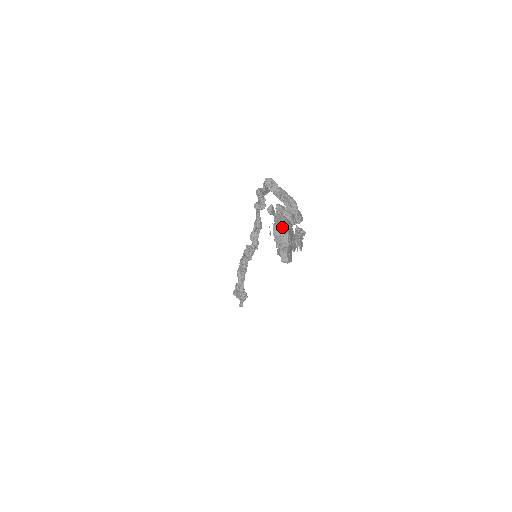
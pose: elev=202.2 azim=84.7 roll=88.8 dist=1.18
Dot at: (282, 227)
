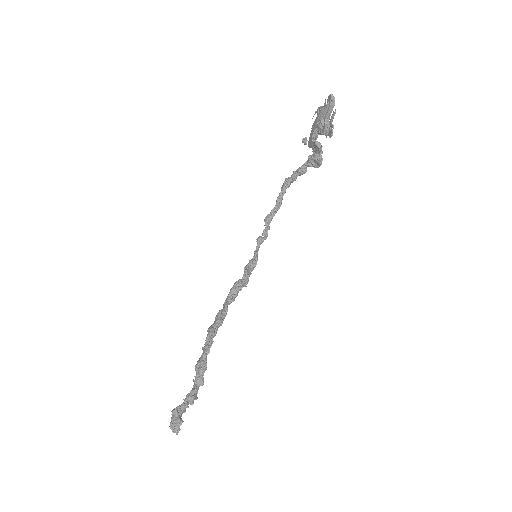
Dot at: occluded
